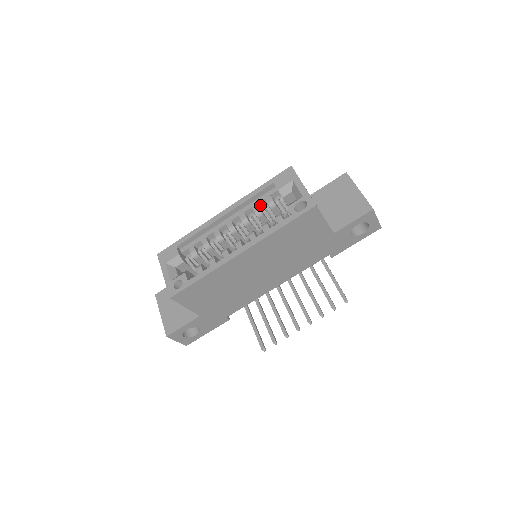
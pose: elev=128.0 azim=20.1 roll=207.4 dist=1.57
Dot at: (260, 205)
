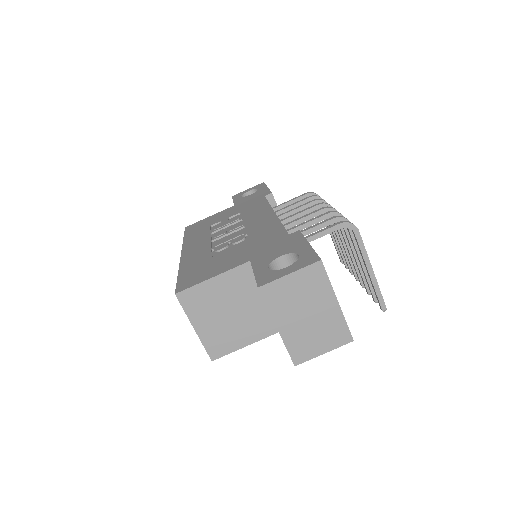
Dot at: occluded
